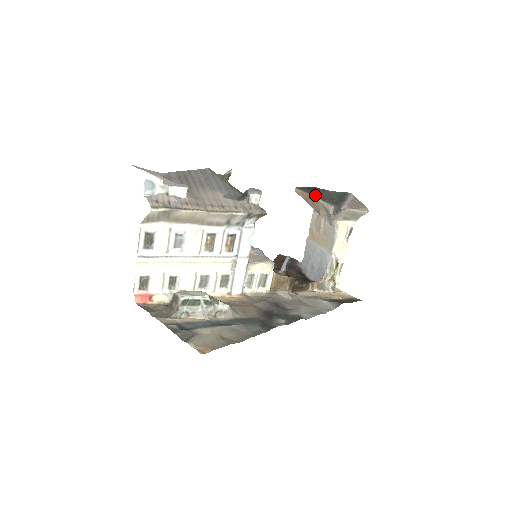
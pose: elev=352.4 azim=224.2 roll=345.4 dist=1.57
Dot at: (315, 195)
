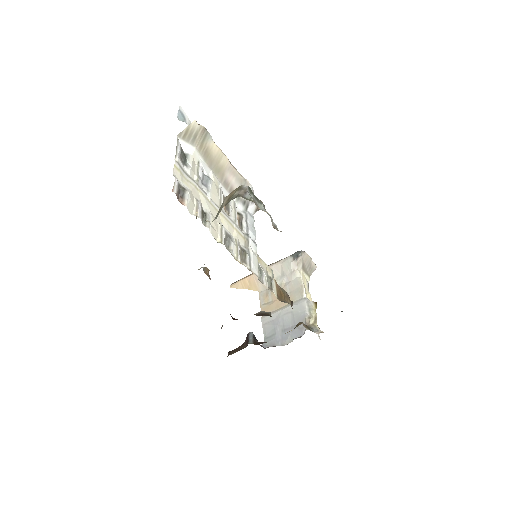
Dot at: occluded
